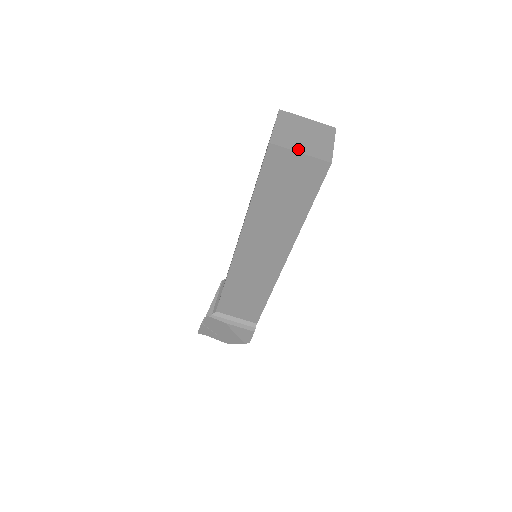
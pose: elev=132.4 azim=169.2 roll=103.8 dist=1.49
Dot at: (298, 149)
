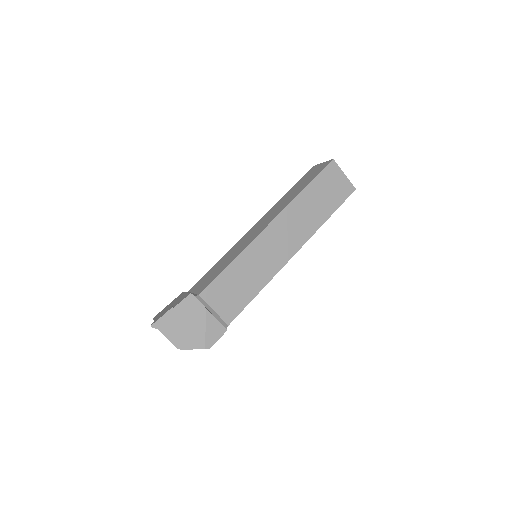
Dot at: (342, 173)
